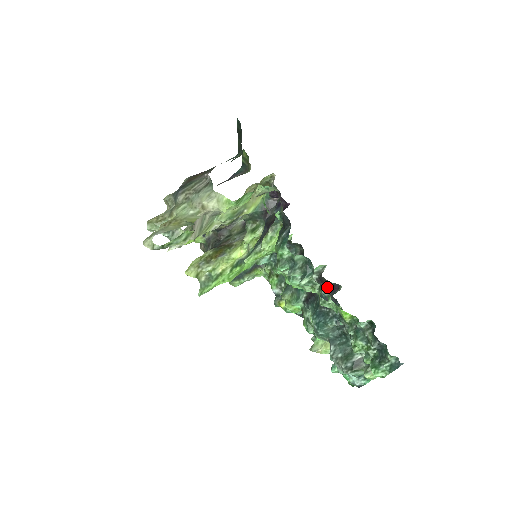
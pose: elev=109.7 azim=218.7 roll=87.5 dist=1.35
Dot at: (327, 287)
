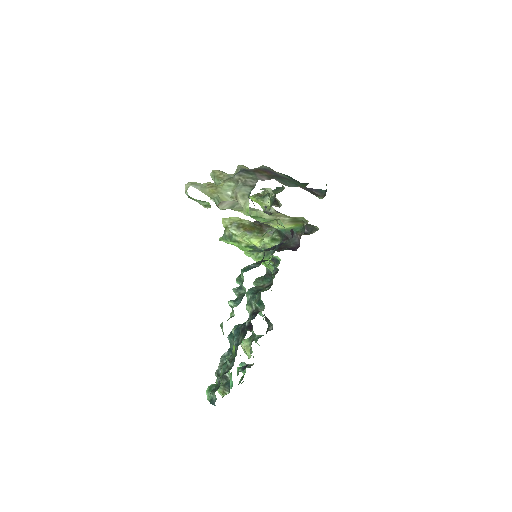
Dot at: (250, 321)
